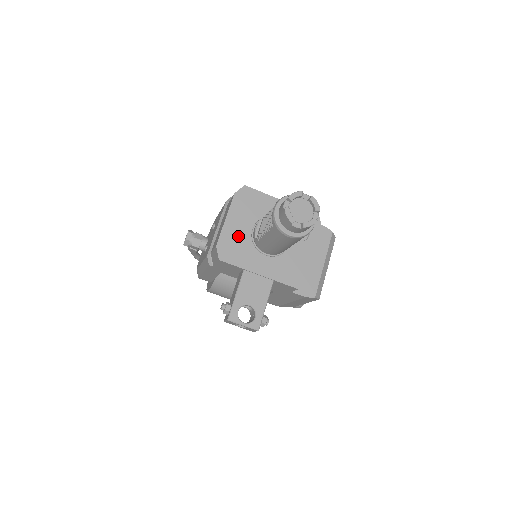
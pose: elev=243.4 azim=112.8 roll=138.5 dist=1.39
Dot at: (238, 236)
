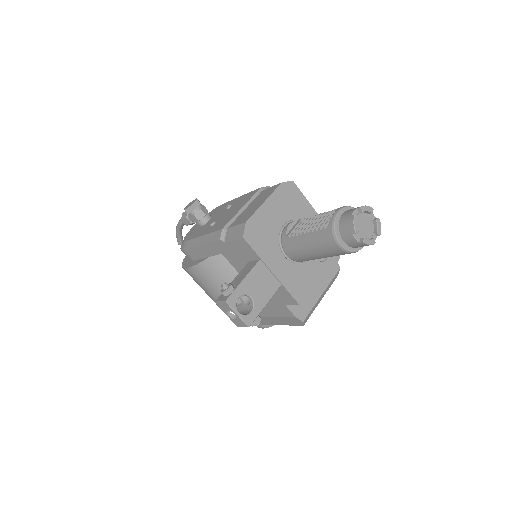
Dot at: (269, 224)
